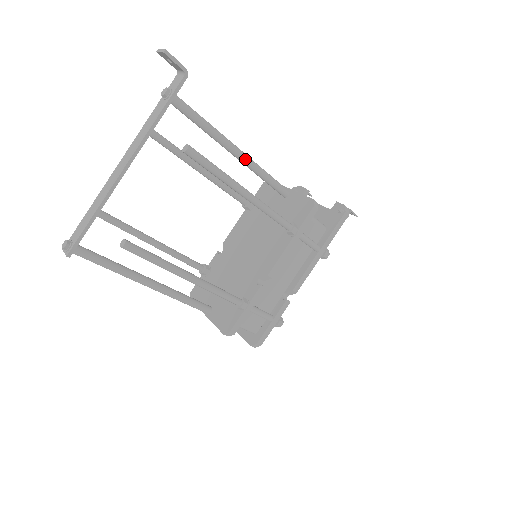
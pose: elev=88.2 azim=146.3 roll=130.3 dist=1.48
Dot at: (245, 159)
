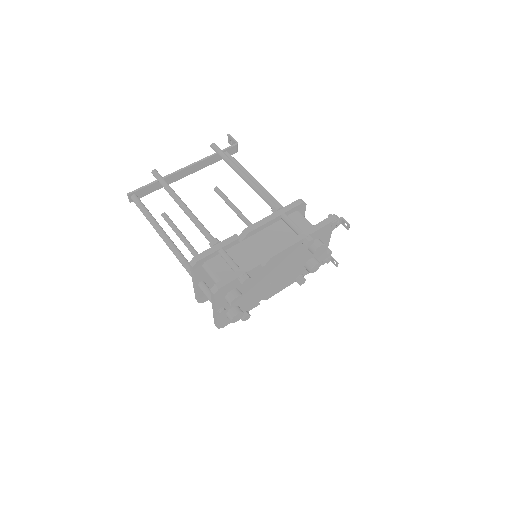
Dot at: (263, 189)
